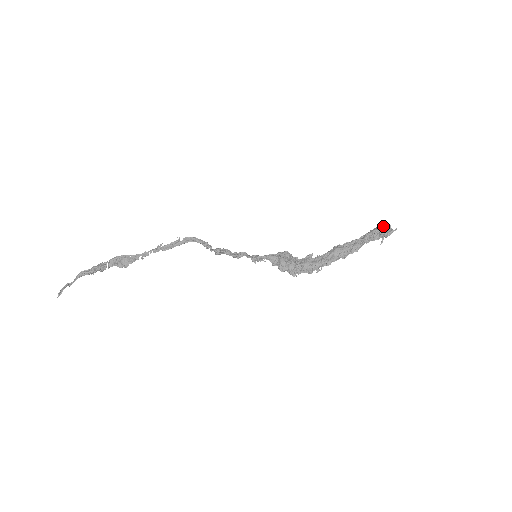
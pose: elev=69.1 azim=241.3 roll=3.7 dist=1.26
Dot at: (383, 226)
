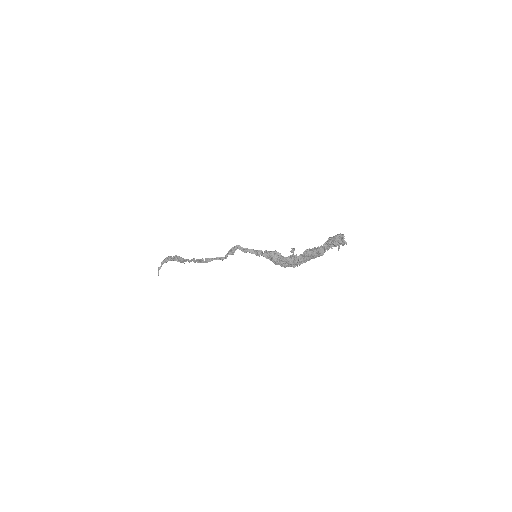
Dot at: (338, 237)
